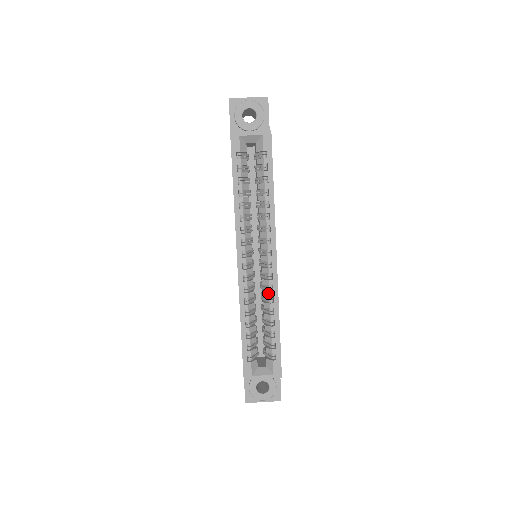
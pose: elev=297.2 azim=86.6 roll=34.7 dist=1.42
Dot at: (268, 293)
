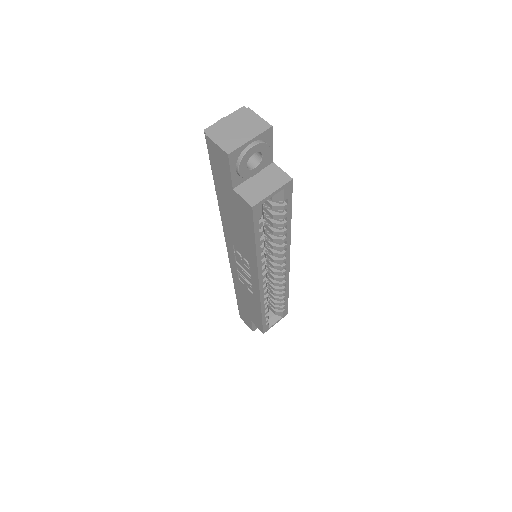
Dot at: (281, 284)
